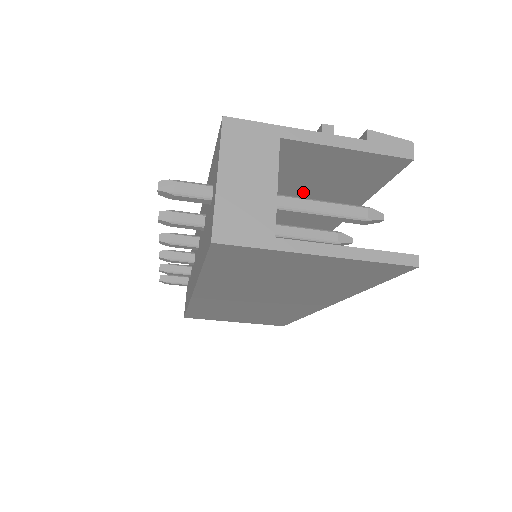
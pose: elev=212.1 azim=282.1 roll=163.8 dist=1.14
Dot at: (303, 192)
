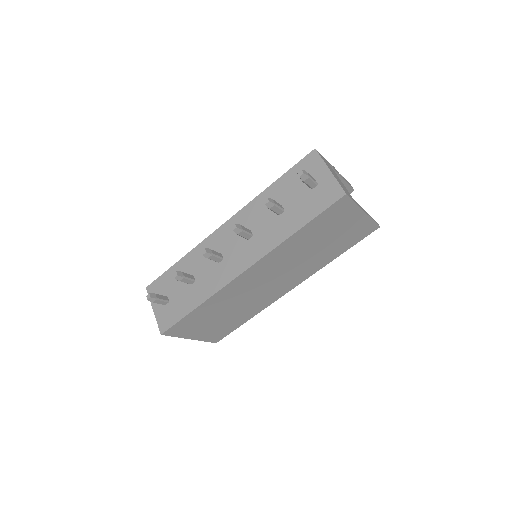
Dot at: occluded
